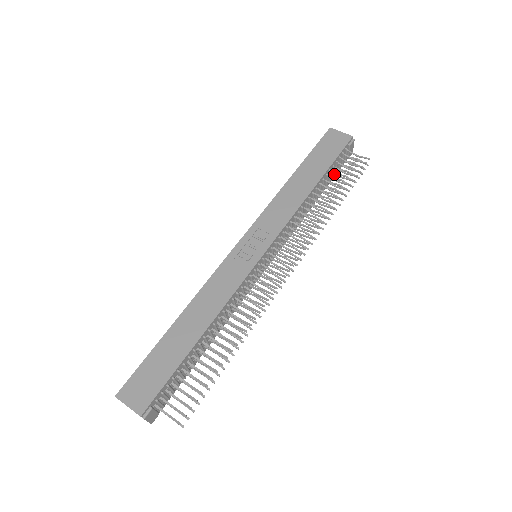
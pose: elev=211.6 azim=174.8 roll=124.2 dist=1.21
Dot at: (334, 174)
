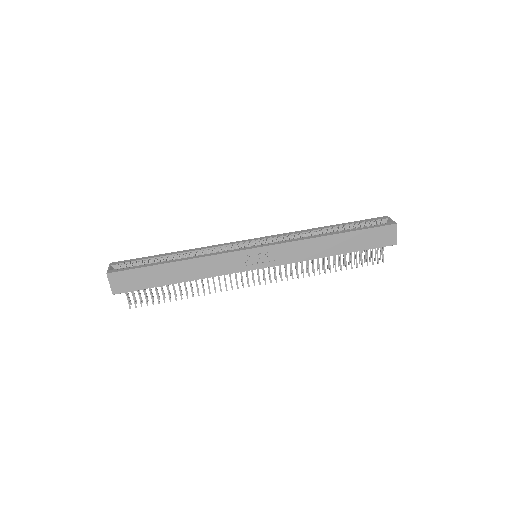
Dot at: occluded
